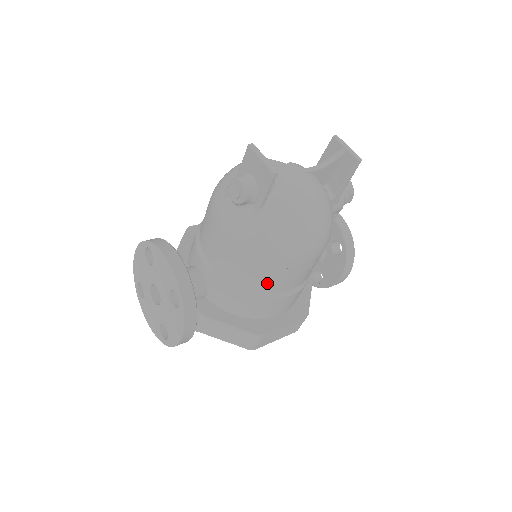
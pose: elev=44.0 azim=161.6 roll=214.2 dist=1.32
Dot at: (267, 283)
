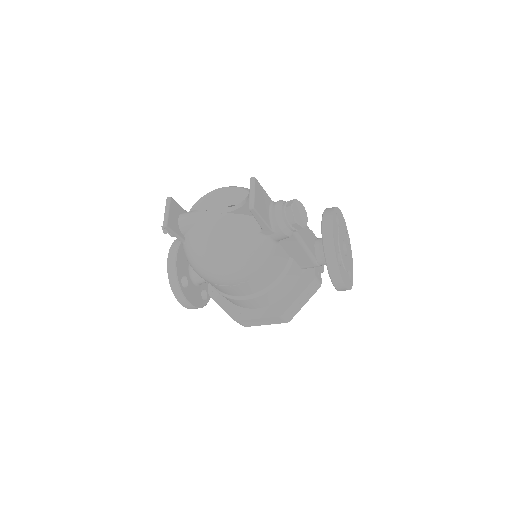
Dot at: (218, 289)
